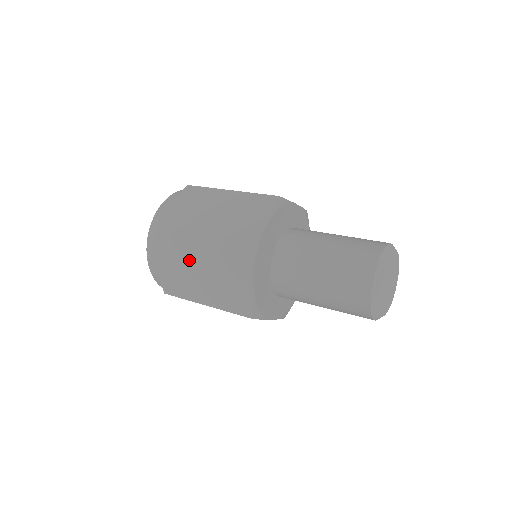
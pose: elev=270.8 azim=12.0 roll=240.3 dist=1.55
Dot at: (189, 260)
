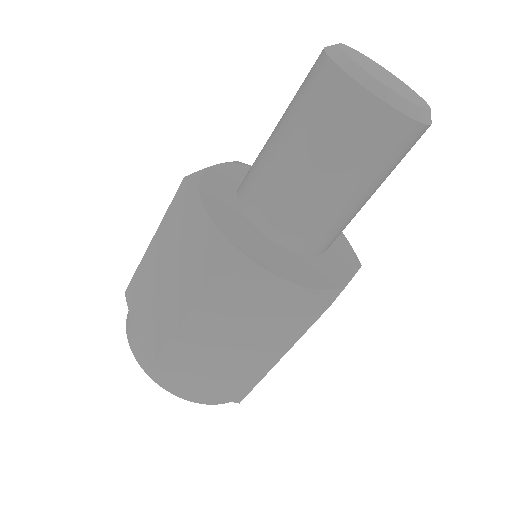
Dot at: (152, 276)
